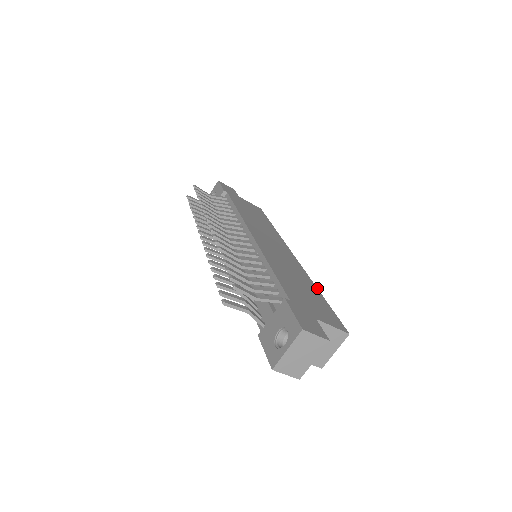
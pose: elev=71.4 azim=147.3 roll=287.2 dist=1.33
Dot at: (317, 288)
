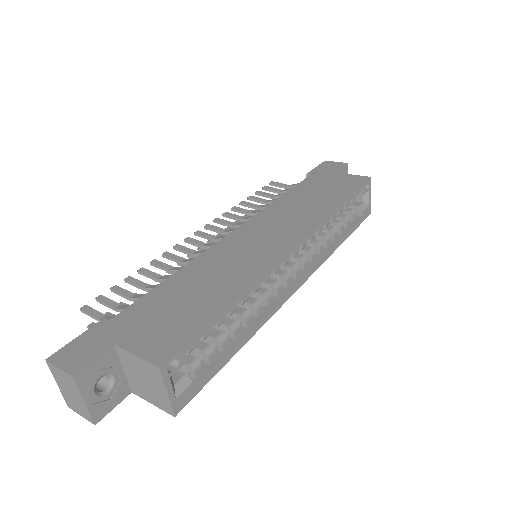
Dot at: (240, 294)
